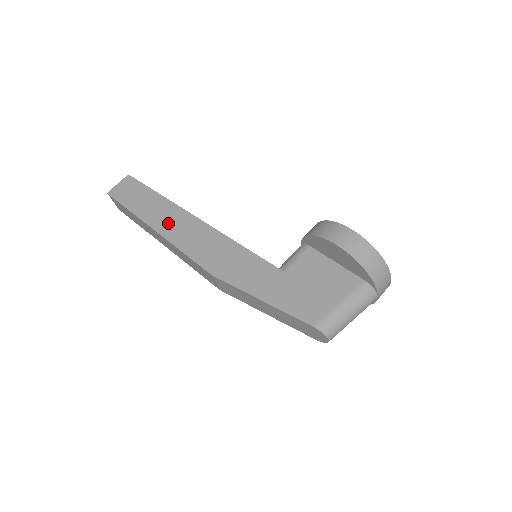
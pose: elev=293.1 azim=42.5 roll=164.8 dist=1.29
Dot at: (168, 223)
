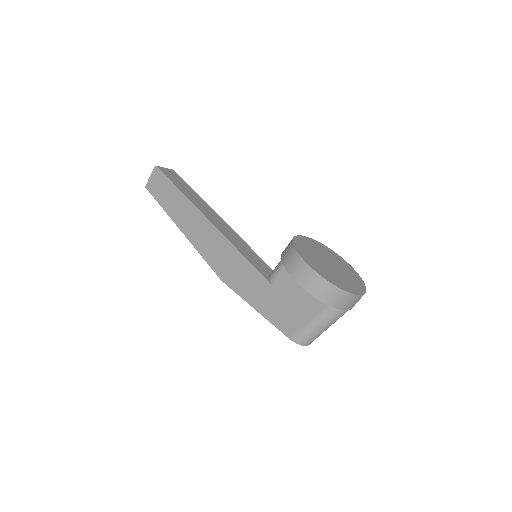
Dot at: (188, 223)
